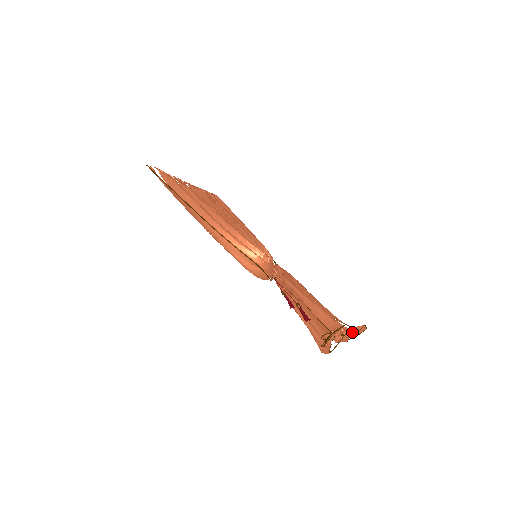
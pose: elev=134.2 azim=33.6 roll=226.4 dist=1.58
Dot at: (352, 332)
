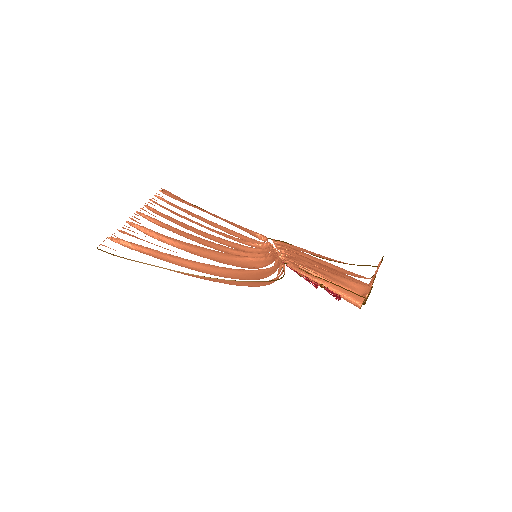
Dot at: (376, 273)
